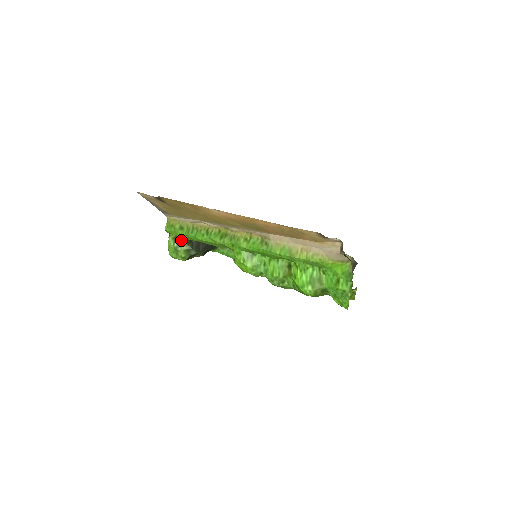
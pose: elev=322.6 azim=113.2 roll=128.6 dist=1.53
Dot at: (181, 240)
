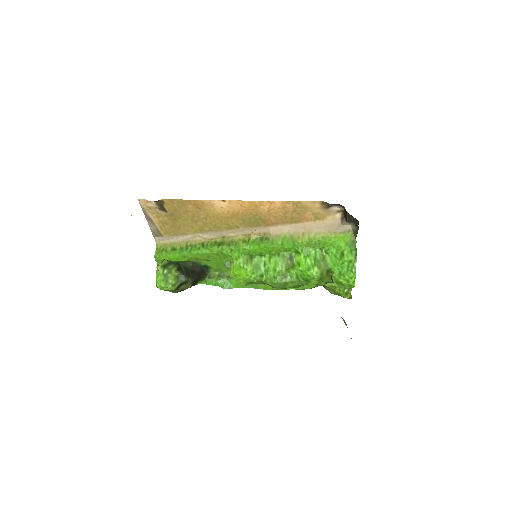
Dot at: (170, 267)
